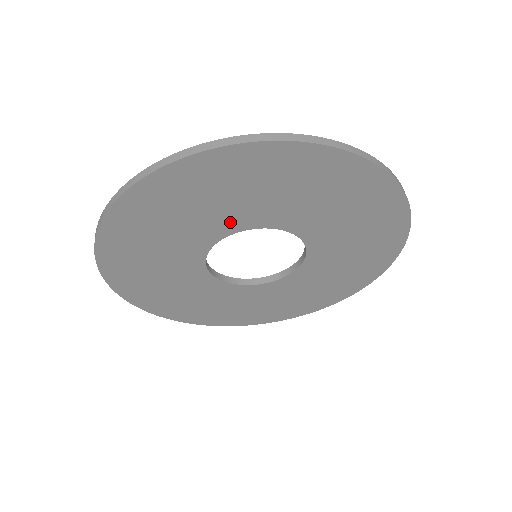
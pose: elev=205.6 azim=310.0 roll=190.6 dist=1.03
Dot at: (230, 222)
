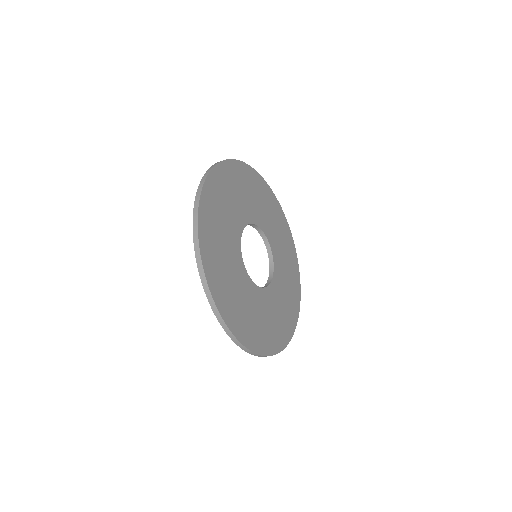
Dot at: (250, 213)
